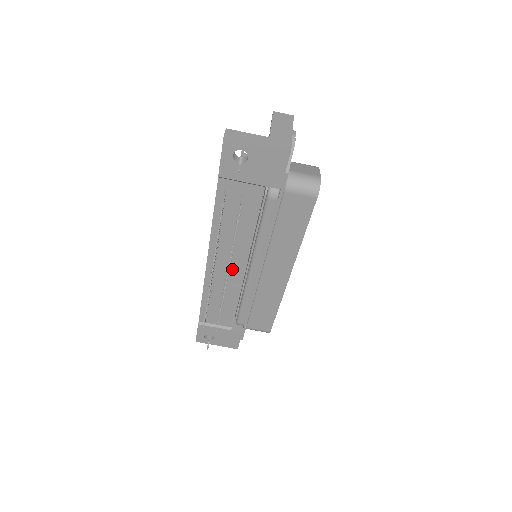
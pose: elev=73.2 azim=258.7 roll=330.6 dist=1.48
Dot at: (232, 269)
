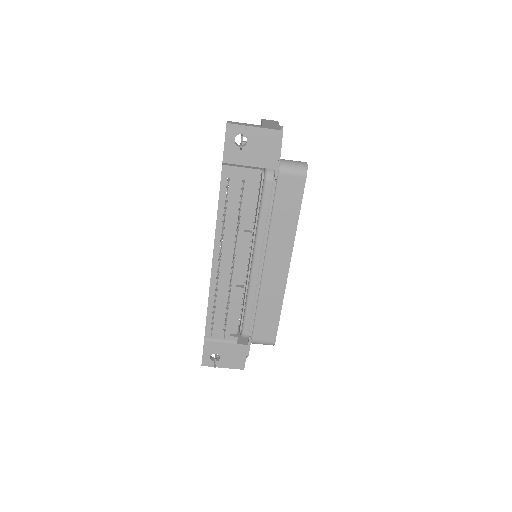
Dot at: (236, 265)
